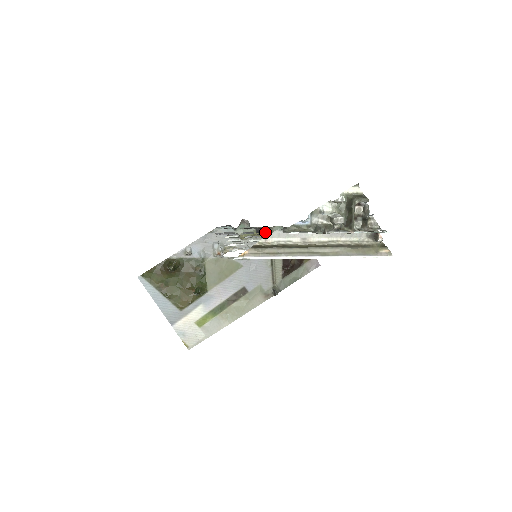
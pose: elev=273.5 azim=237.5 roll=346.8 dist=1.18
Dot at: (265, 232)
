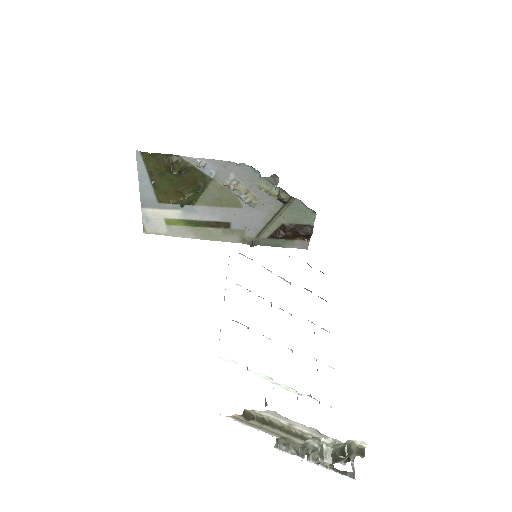
Dot at: (283, 217)
